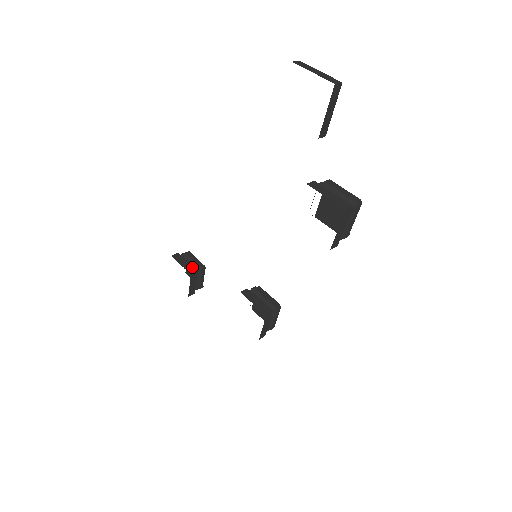
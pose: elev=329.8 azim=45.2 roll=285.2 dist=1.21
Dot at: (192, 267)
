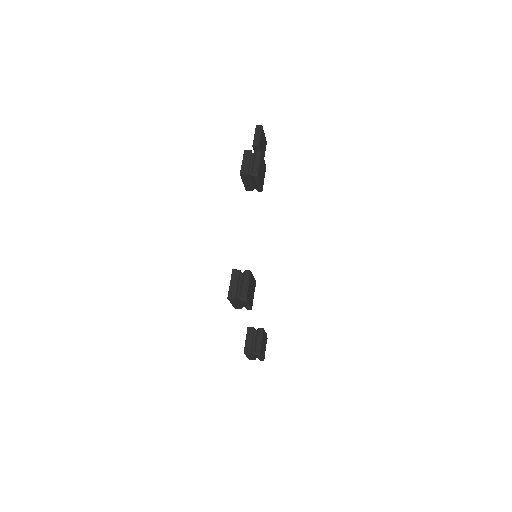
Dot at: (255, 329)
